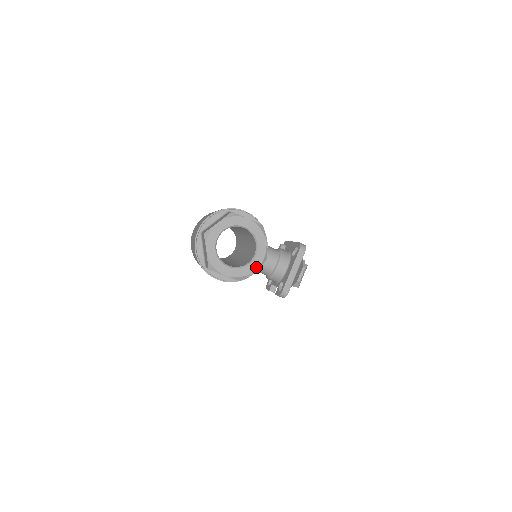
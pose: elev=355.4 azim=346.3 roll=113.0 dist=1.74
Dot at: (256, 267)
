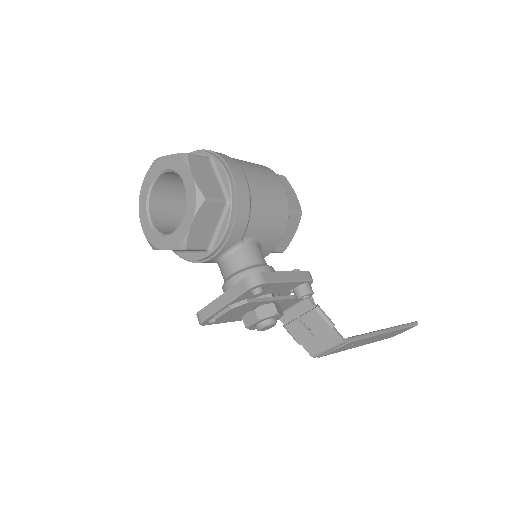
Dot at: (168, 246)
